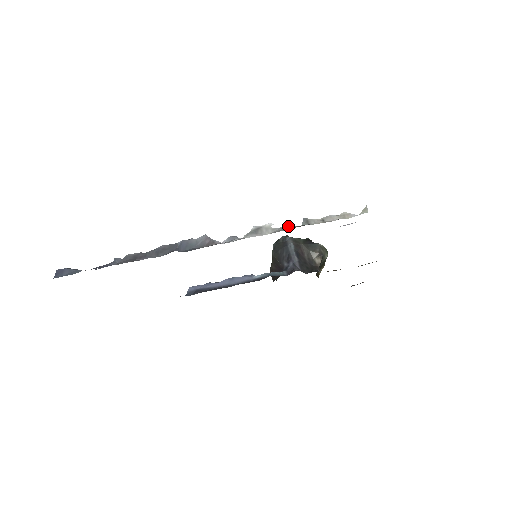
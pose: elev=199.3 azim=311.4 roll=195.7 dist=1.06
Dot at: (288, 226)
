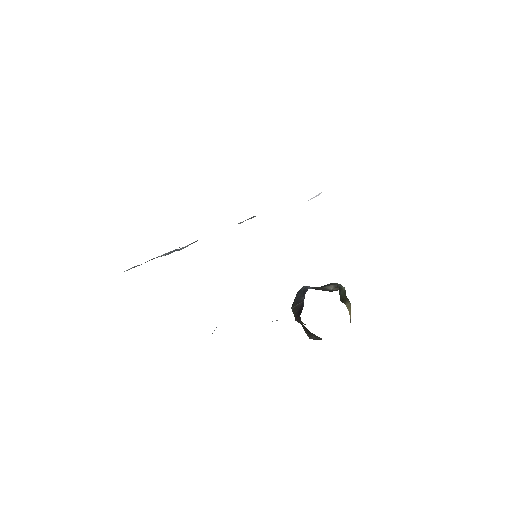
Dot at: occluded
